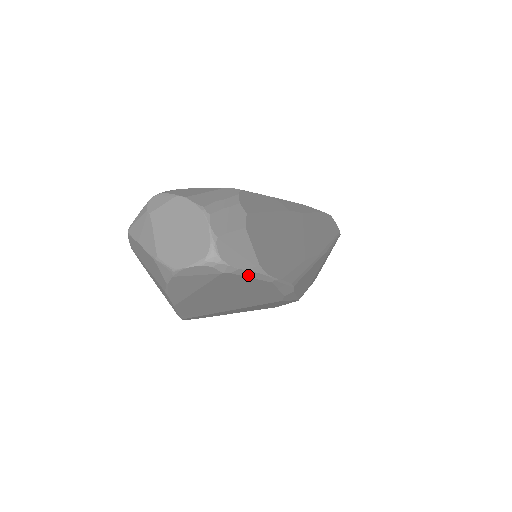
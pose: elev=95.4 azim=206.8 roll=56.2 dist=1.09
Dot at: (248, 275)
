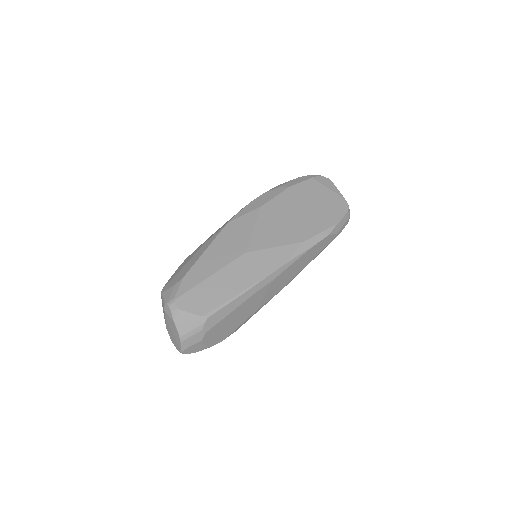
Dot at: occluded
